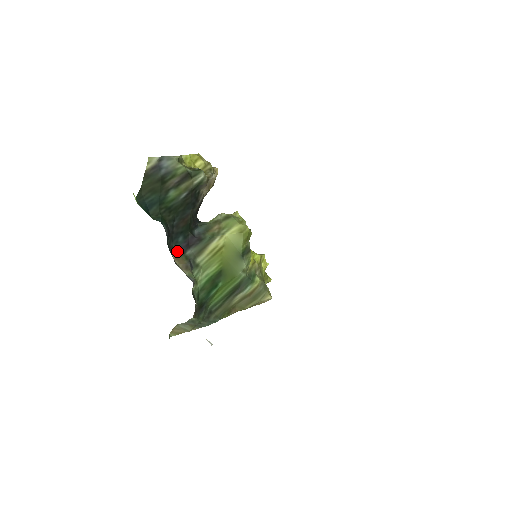
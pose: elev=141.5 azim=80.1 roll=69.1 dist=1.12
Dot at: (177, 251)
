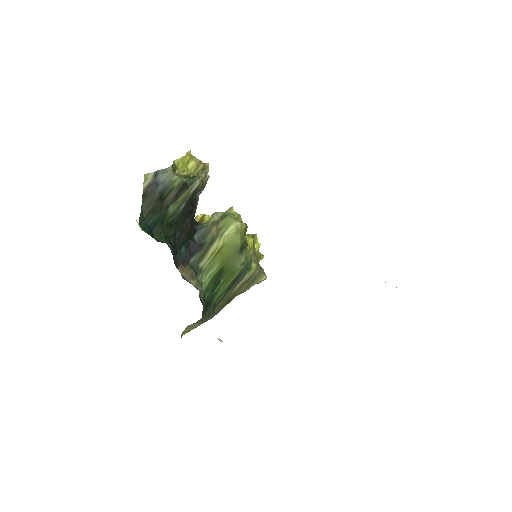
Dot at: (182, 262)
